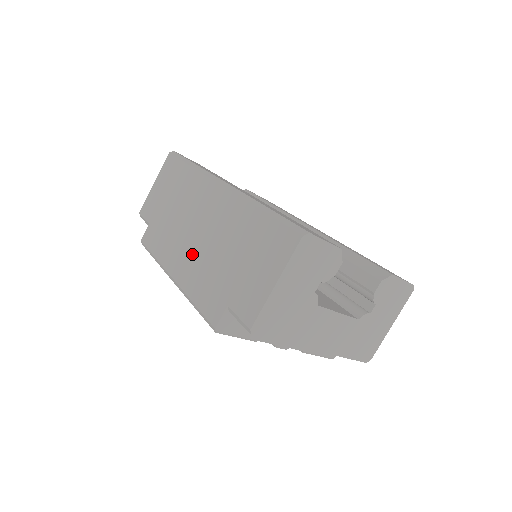
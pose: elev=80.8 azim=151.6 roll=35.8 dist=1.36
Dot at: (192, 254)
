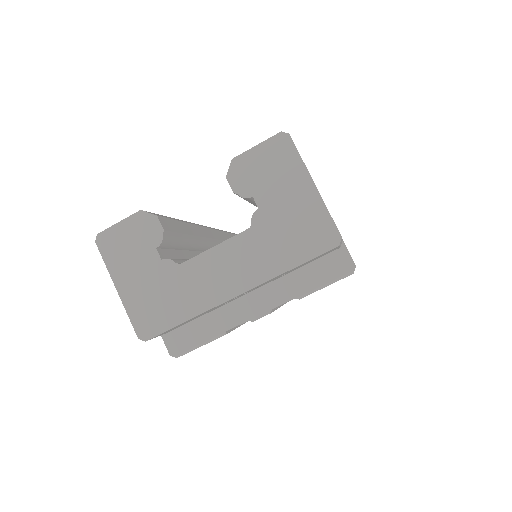
Dot at: occluded
